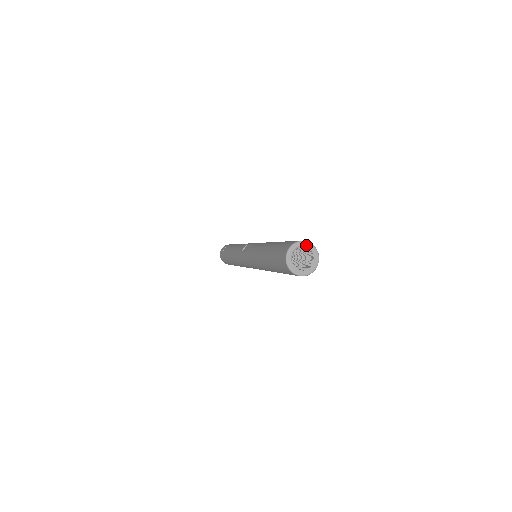
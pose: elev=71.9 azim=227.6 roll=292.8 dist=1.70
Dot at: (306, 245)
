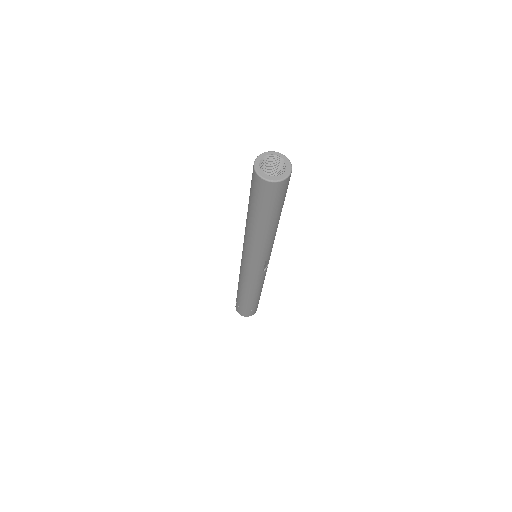
Dot at: (274, 154)
